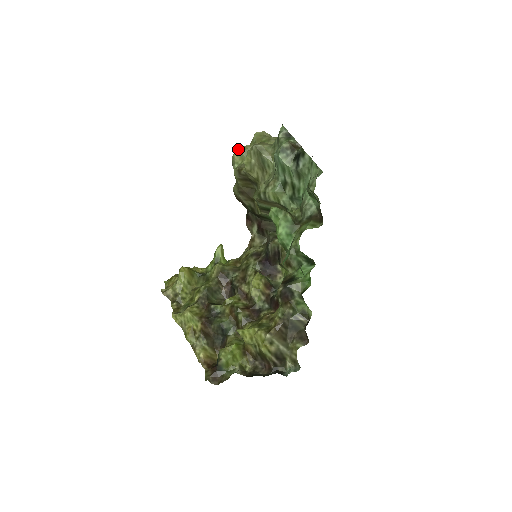
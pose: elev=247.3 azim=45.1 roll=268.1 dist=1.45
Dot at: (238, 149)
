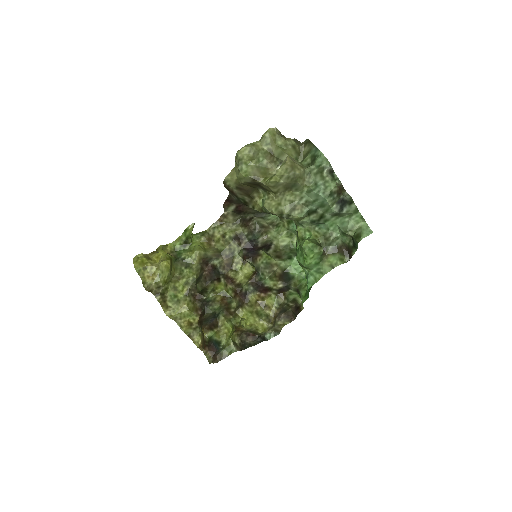
Dot at: (249, 148)
